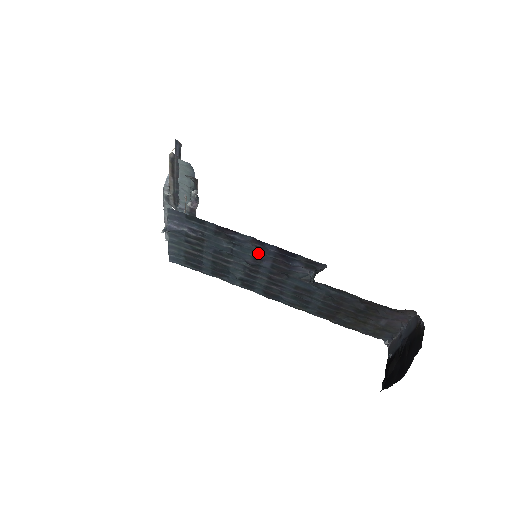
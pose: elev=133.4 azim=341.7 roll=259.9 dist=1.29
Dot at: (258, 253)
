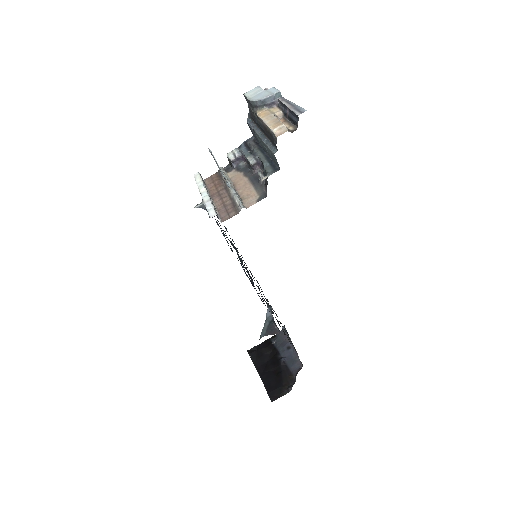
Dot at: occluded
